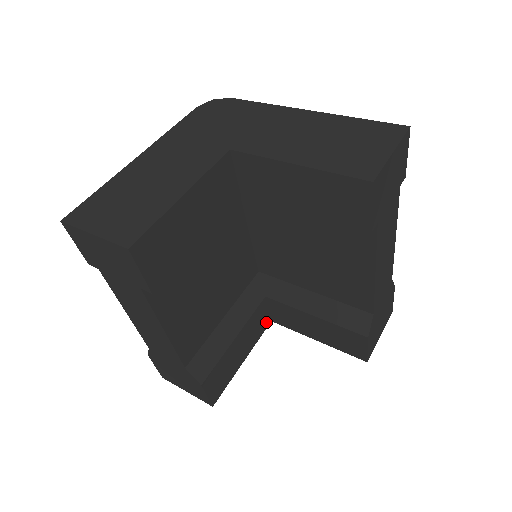
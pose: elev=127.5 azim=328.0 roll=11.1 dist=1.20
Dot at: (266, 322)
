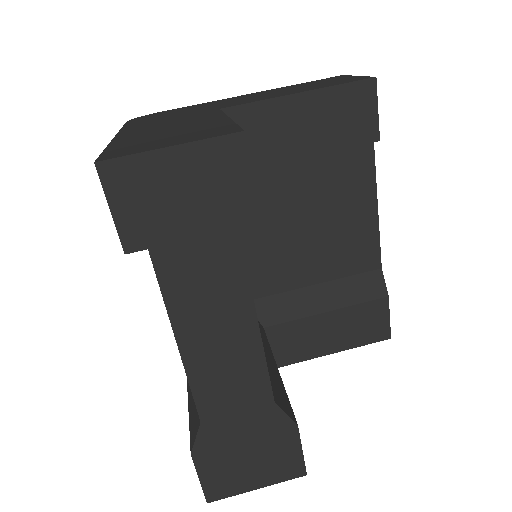
Dot at: occluded
